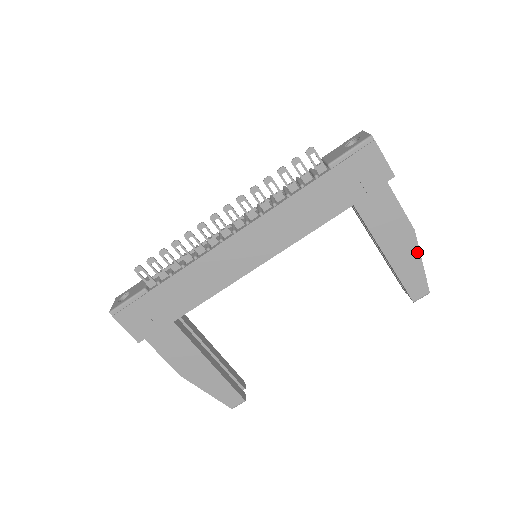
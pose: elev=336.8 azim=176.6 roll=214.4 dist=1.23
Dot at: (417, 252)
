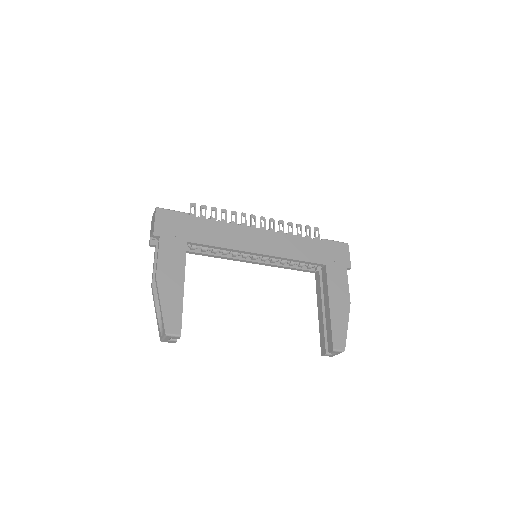
Dot at: (347, 317)
